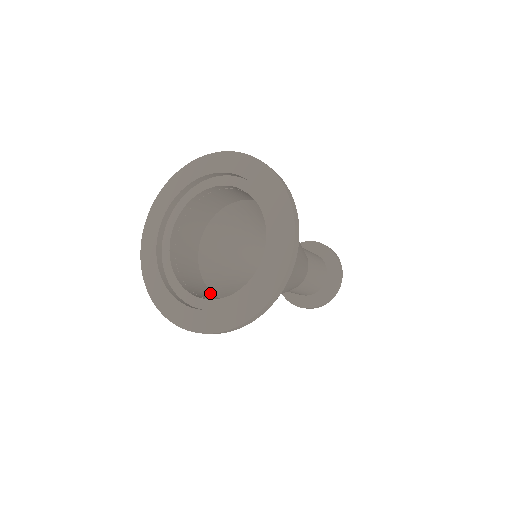
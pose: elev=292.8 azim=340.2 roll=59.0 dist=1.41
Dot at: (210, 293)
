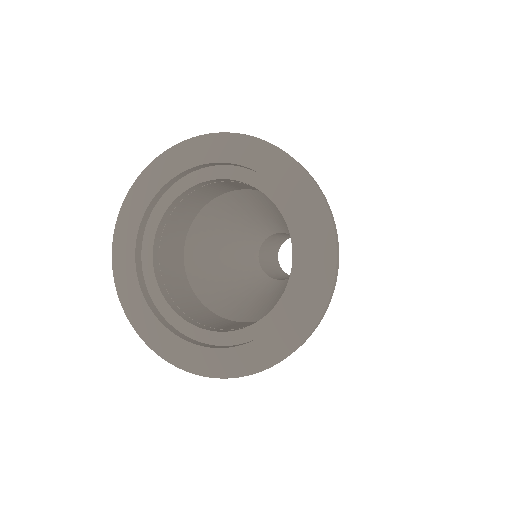
Dot at: (227, 321)
